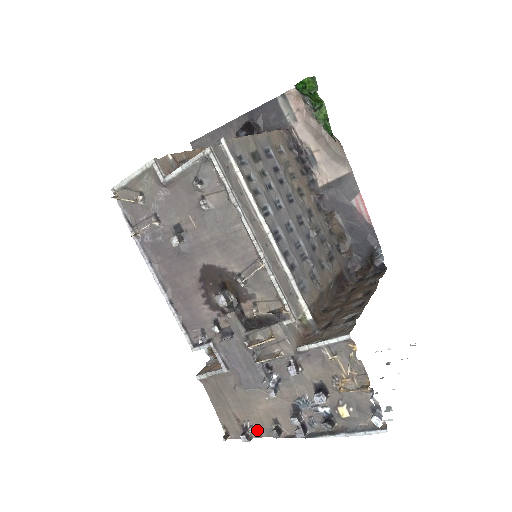
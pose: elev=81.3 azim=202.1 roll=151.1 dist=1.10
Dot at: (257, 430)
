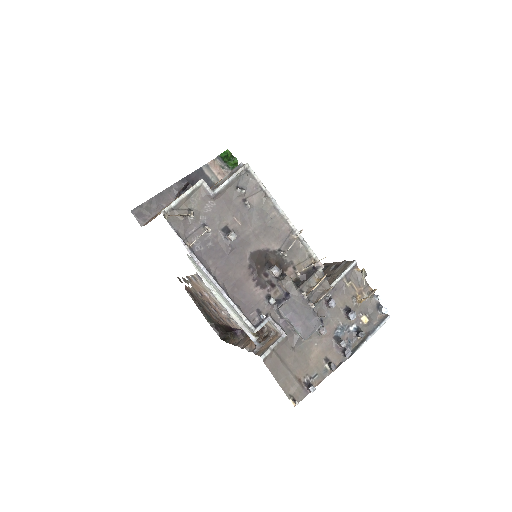
Dot at: (316, 378)
